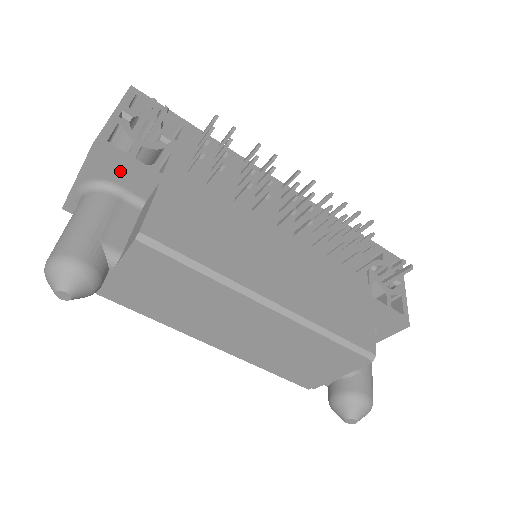
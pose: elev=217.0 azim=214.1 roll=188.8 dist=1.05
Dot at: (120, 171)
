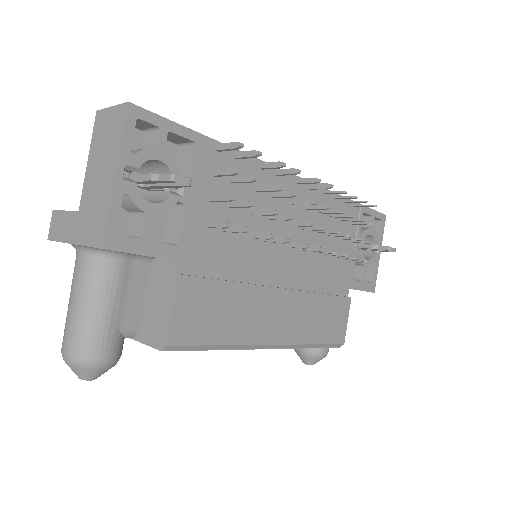
Dot at: occluded
